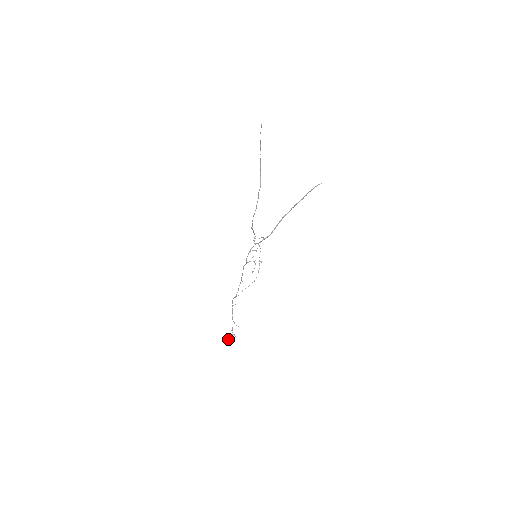
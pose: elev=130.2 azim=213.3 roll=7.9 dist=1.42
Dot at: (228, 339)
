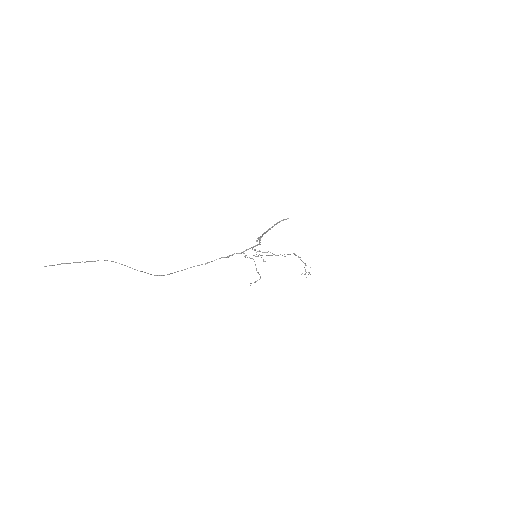
Dot at: occluded
